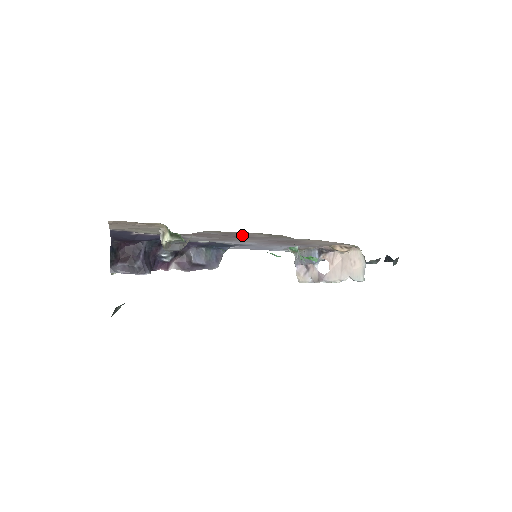
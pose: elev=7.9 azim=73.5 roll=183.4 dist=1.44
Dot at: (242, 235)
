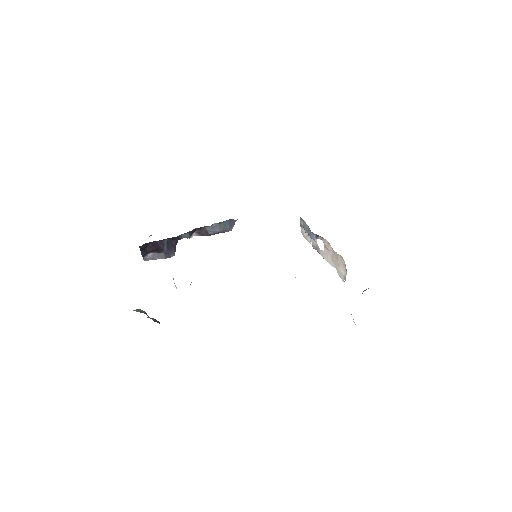
Dot at: occluded
